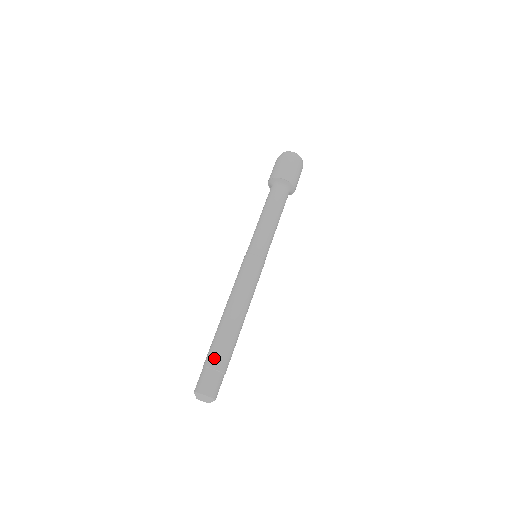
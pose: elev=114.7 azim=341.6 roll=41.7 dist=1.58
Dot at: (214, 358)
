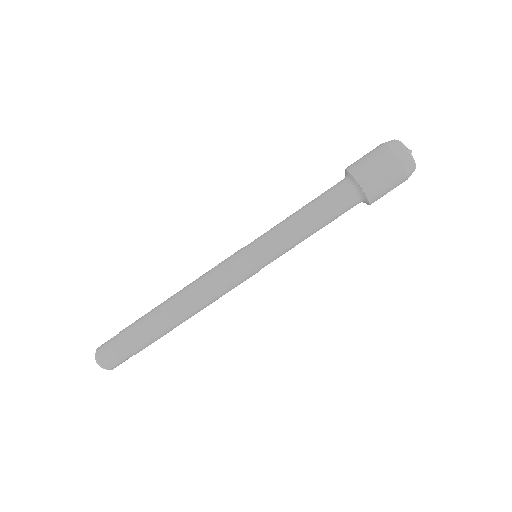
Dot at: (135, 344)
